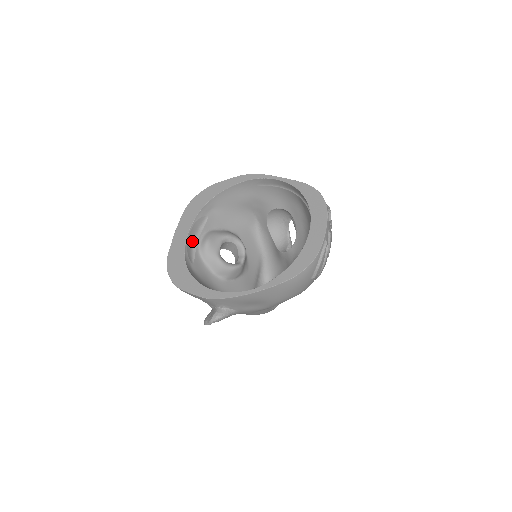
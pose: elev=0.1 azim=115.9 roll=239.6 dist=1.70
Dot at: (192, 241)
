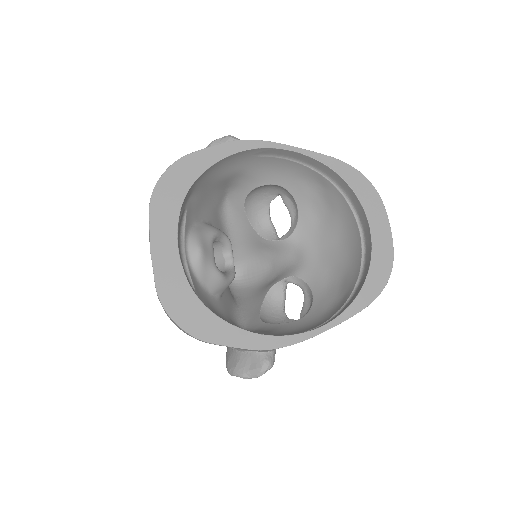
Dot at: (180, 254)
